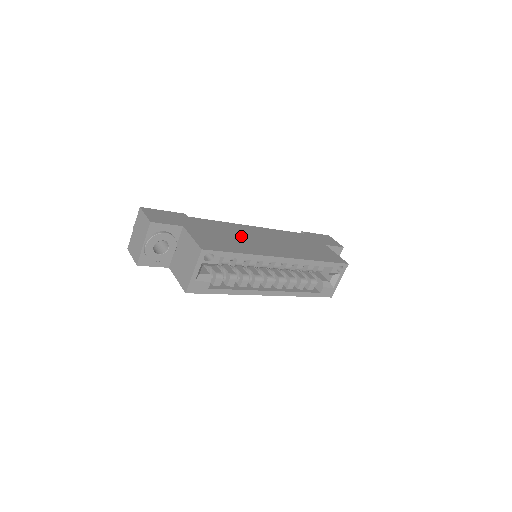
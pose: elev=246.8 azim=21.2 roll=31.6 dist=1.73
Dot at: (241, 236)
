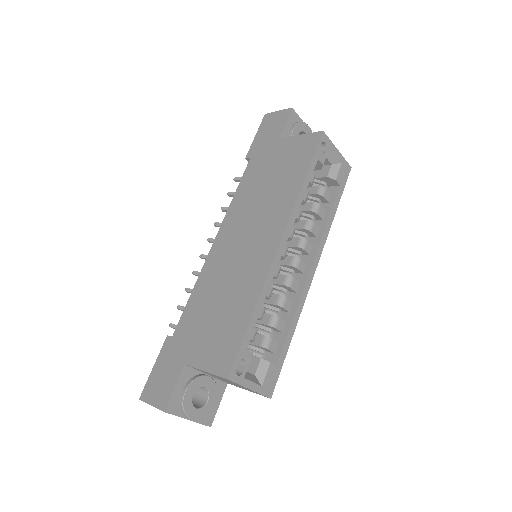
Dot at: (225, 281)
